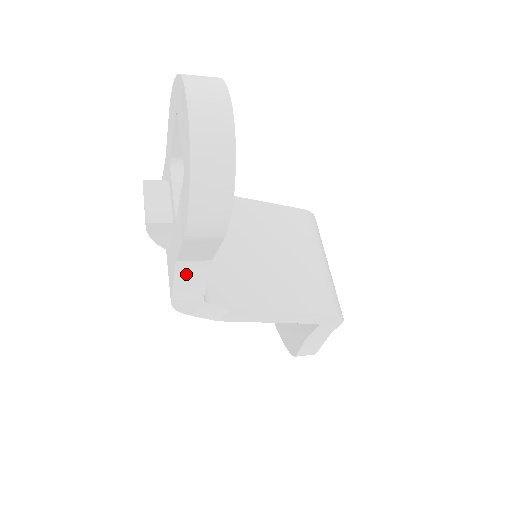
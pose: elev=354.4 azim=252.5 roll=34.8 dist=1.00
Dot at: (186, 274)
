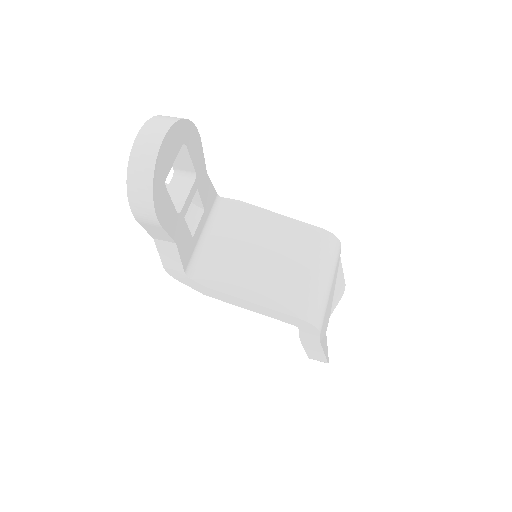
Dot at: (164, 250)
